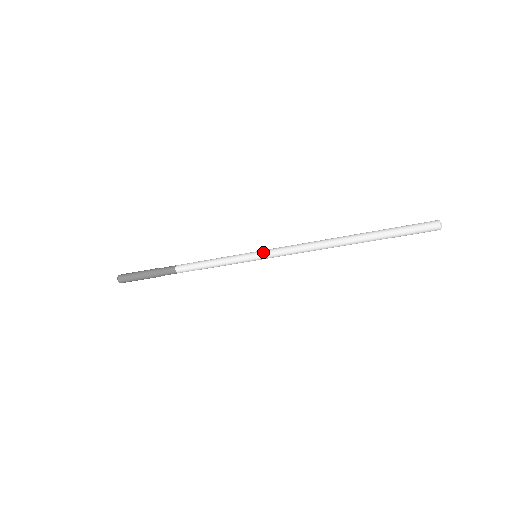
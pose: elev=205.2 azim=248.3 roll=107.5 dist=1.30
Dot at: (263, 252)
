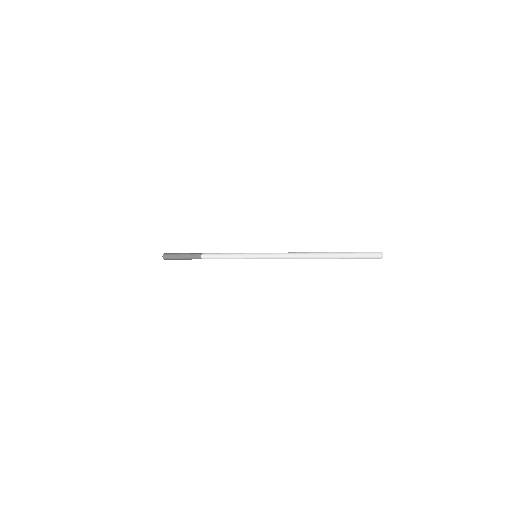
Dot at: (260, 256)
